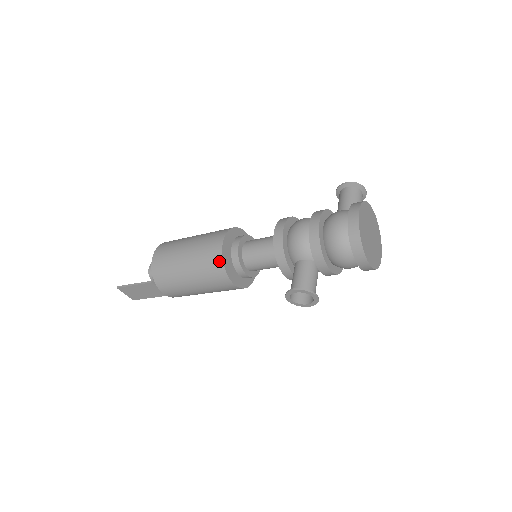
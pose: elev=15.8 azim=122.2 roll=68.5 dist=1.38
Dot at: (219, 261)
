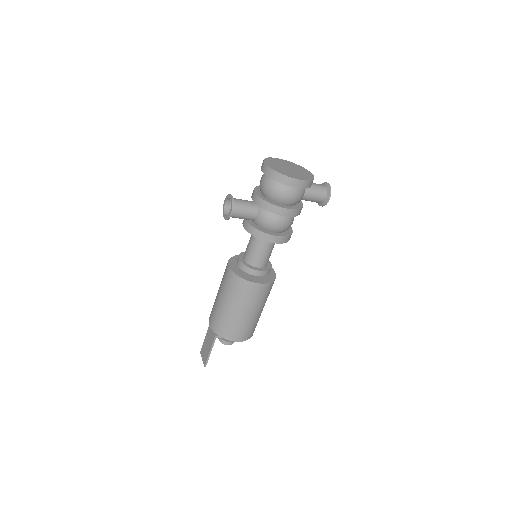
Dot at: occluded
